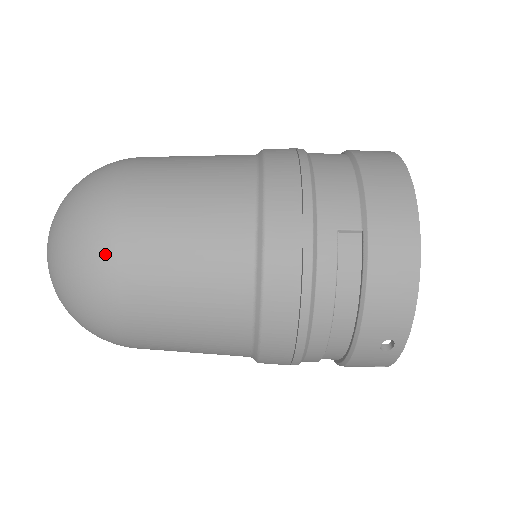
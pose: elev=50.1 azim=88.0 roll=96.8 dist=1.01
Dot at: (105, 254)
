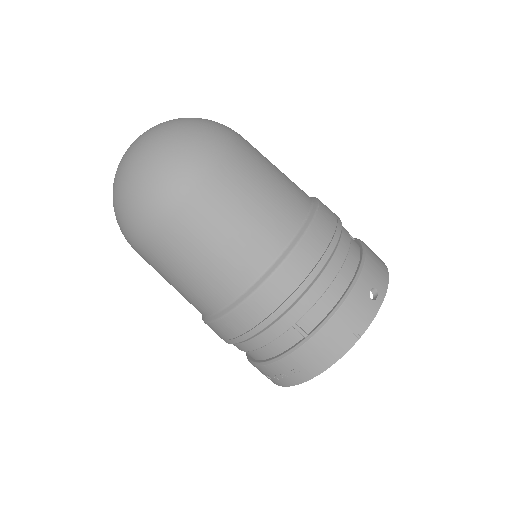
Dot at: (236, 132)
